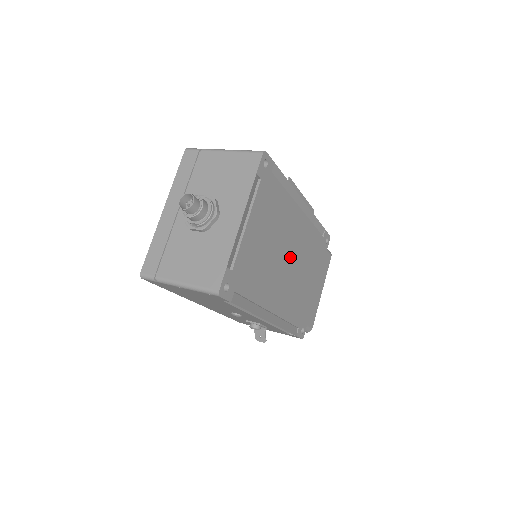
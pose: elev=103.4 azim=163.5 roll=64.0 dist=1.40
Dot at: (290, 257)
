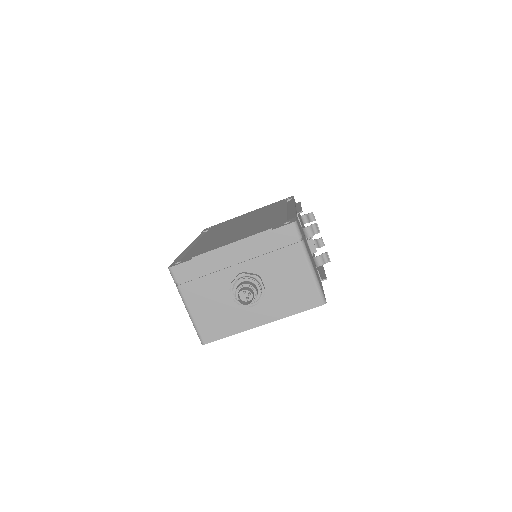
Dot at: occluded
